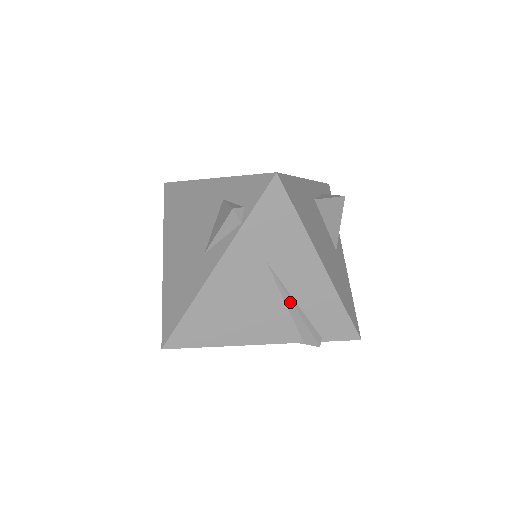
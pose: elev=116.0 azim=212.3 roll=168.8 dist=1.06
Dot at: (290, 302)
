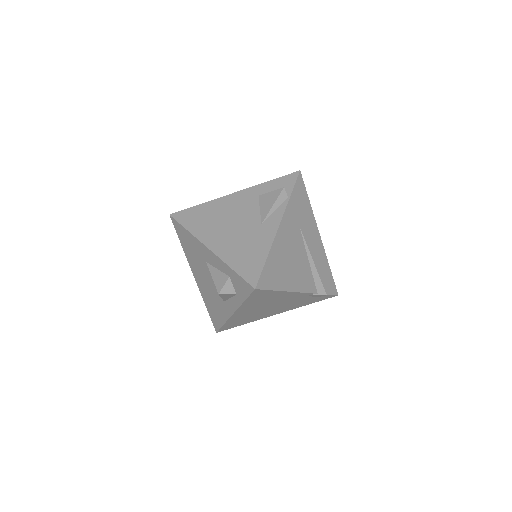
Dot at: (311, 258)
